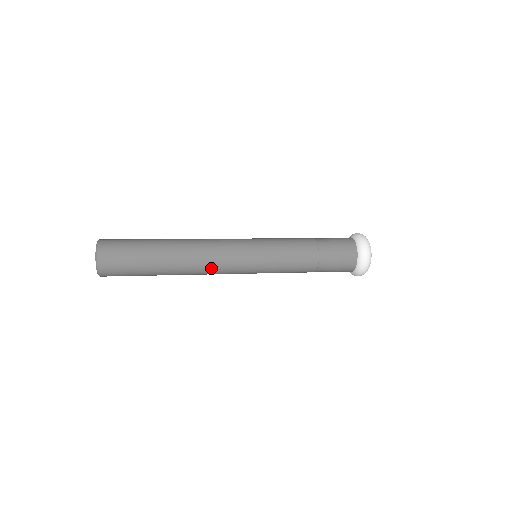
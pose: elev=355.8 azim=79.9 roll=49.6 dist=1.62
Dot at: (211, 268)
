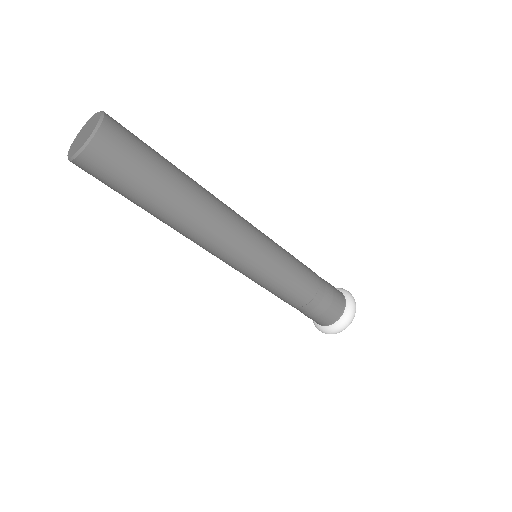
Dot at: (212, 244)
